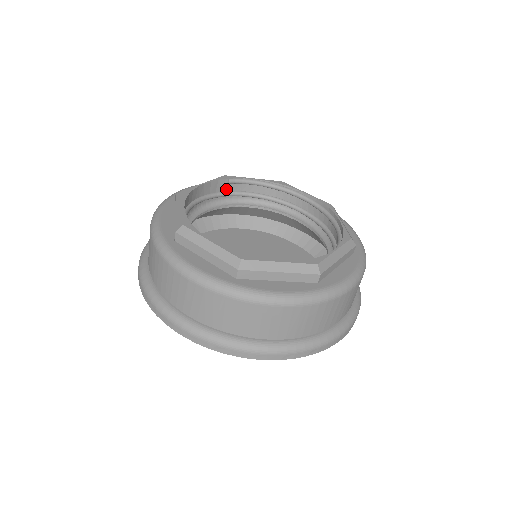
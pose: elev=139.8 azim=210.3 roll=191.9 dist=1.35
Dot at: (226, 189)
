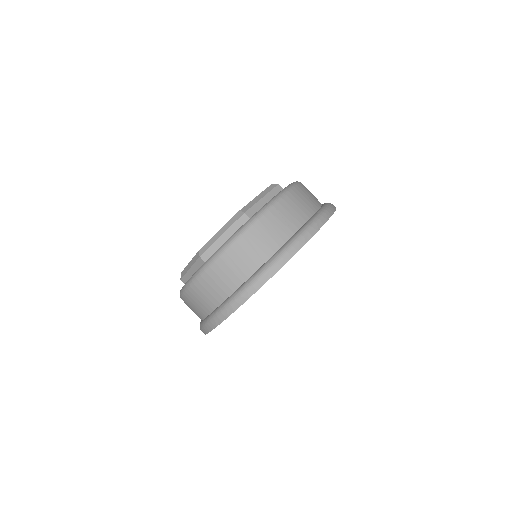
Dot at: occluded
